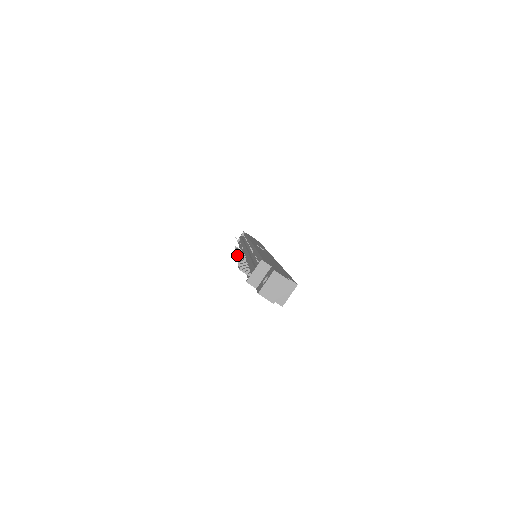
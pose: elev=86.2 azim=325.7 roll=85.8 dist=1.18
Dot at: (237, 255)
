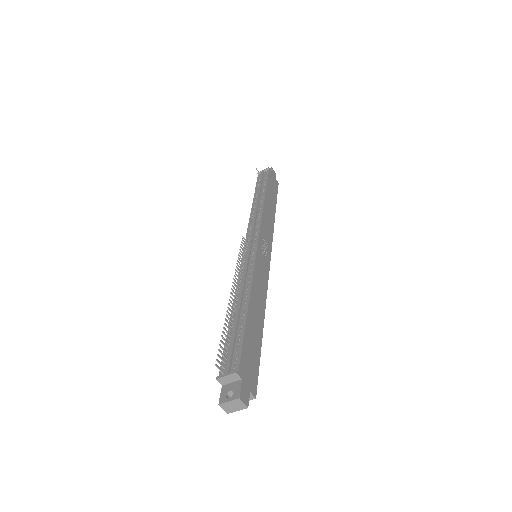
Dot at: (231, 292)
